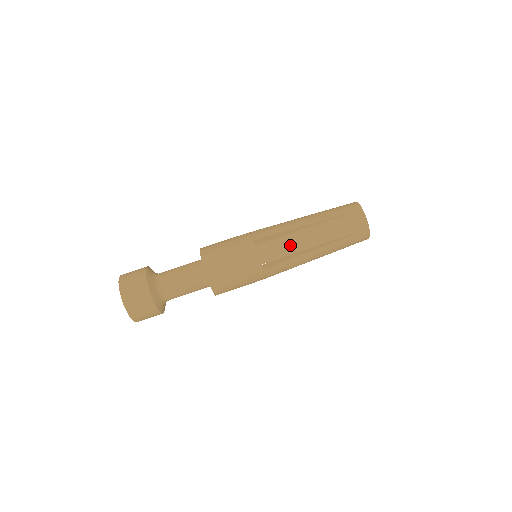
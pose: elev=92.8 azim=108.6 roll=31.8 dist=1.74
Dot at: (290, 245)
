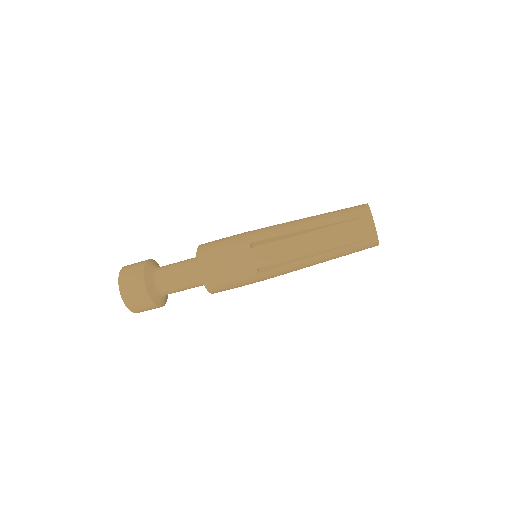
Dot at: (287, 251)
